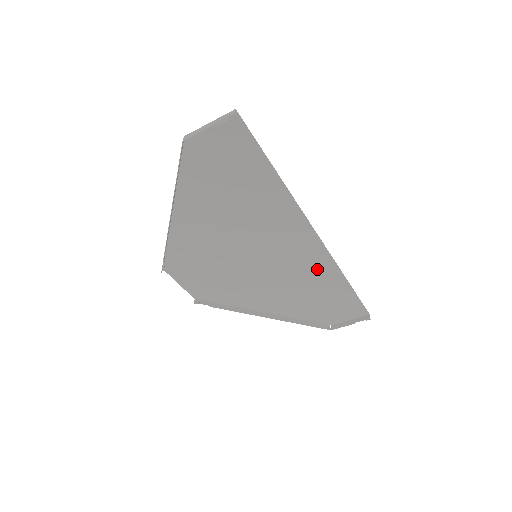
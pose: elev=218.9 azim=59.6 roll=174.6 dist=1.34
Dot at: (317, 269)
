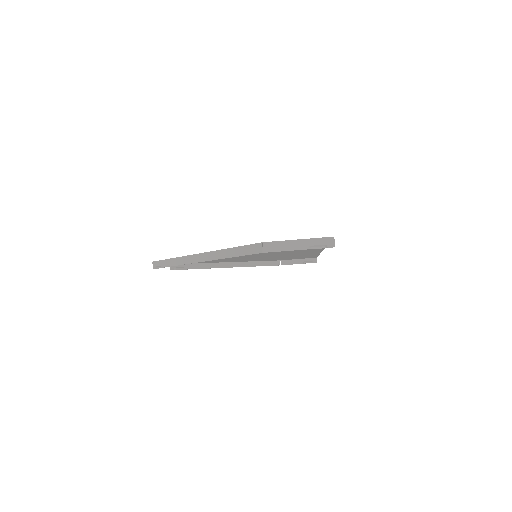
Dot at: occluded
